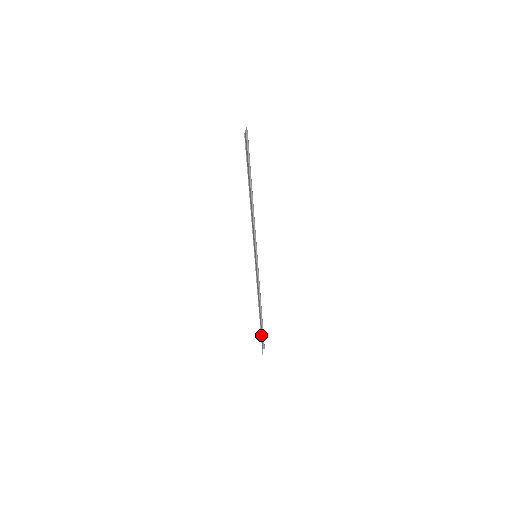
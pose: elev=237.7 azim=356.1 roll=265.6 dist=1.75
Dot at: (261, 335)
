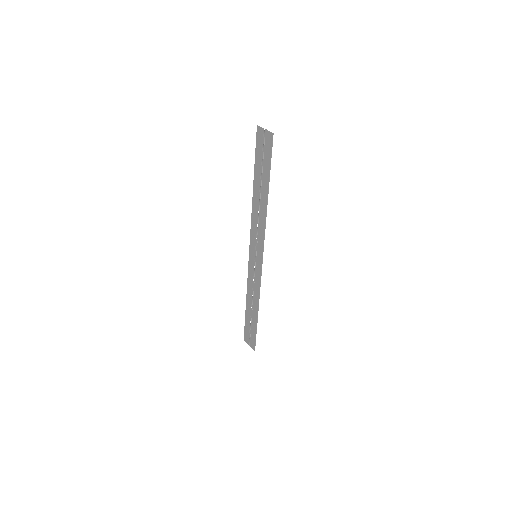
Dot at: (255, 332)
